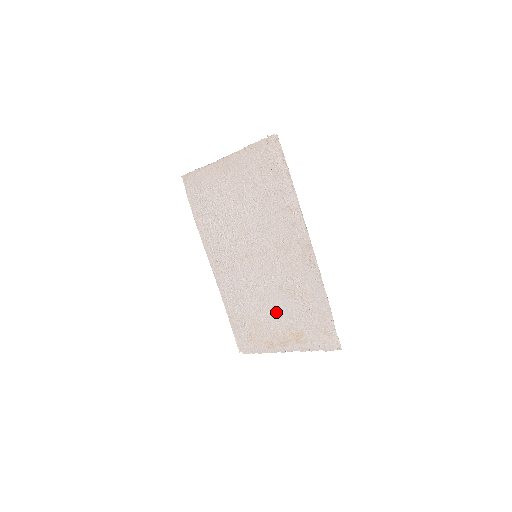
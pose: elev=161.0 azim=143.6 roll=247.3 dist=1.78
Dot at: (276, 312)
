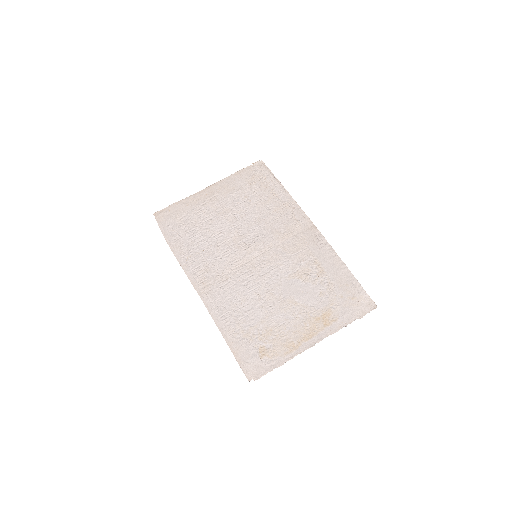
Dot at: (292, 303)
